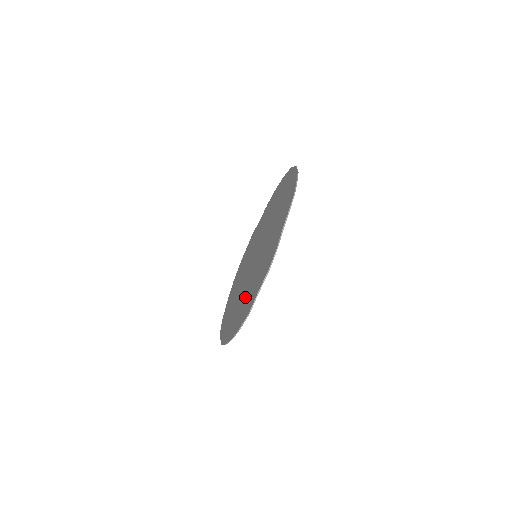
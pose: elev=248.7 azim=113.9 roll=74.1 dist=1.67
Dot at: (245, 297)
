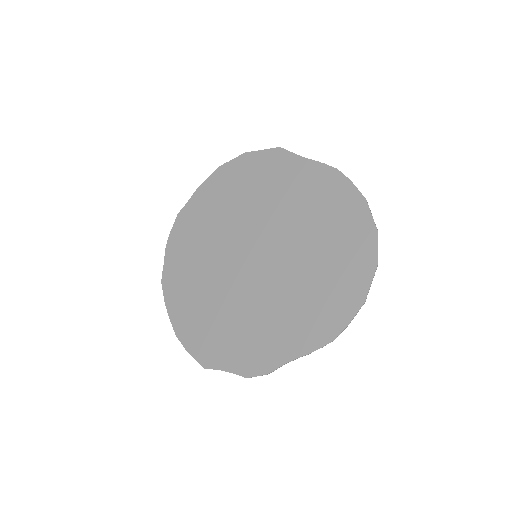
Dot at: (212, 310)
